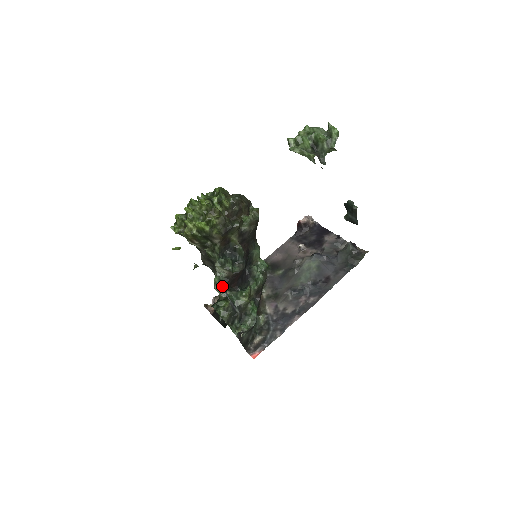
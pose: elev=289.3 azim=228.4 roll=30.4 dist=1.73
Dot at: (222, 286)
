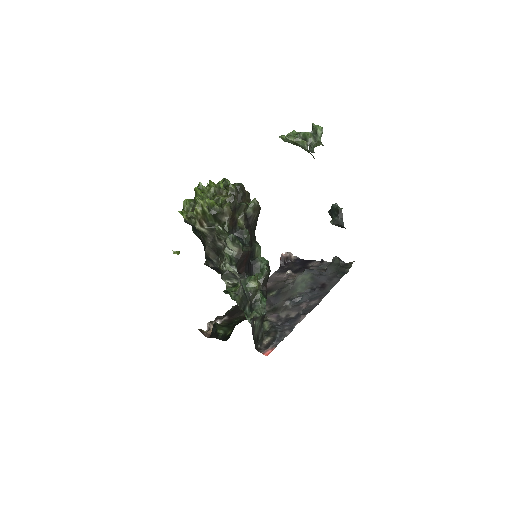
Dot at: (233, 264)
